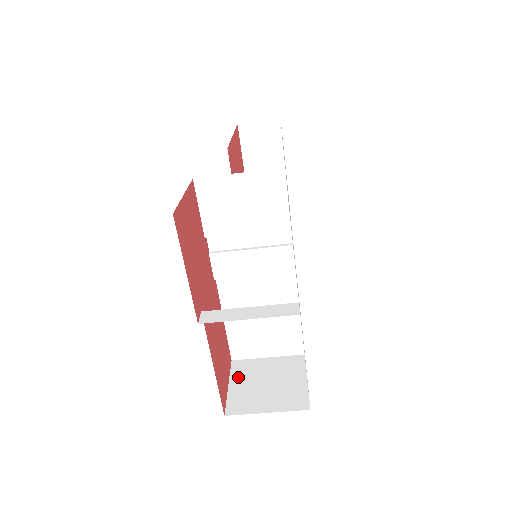
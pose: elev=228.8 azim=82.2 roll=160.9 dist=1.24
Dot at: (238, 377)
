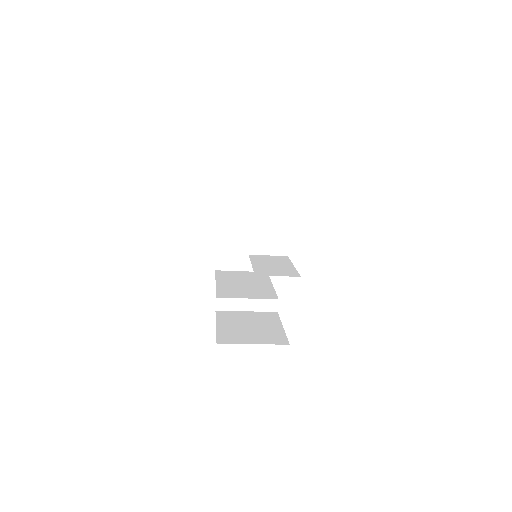
Dot at: (223, 238)
